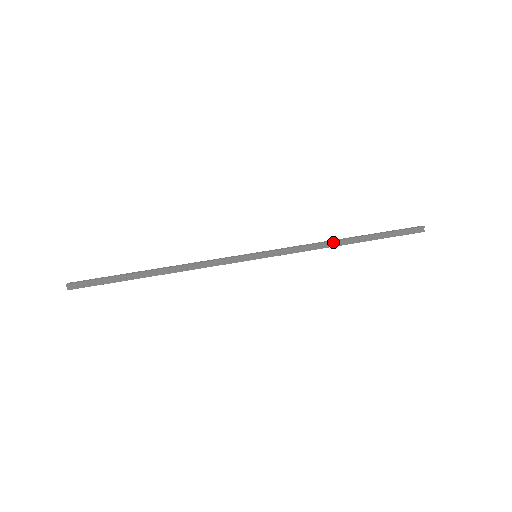
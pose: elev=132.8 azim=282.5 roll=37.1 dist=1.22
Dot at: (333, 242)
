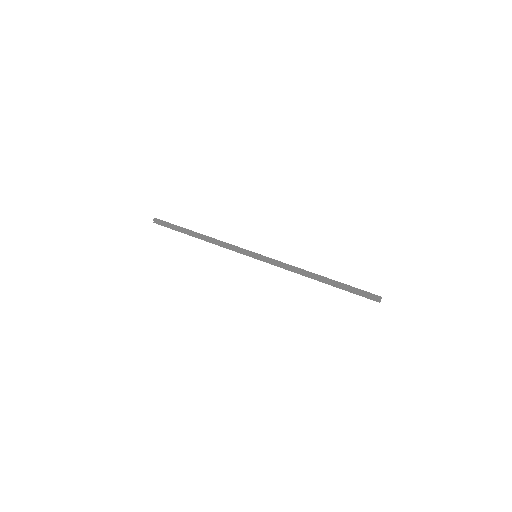
Dot at: (309, 272)
